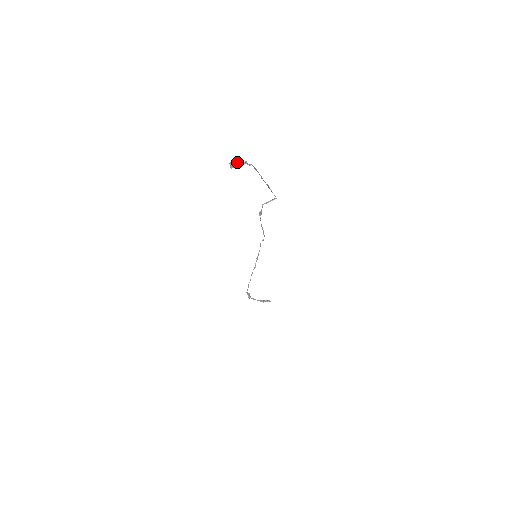
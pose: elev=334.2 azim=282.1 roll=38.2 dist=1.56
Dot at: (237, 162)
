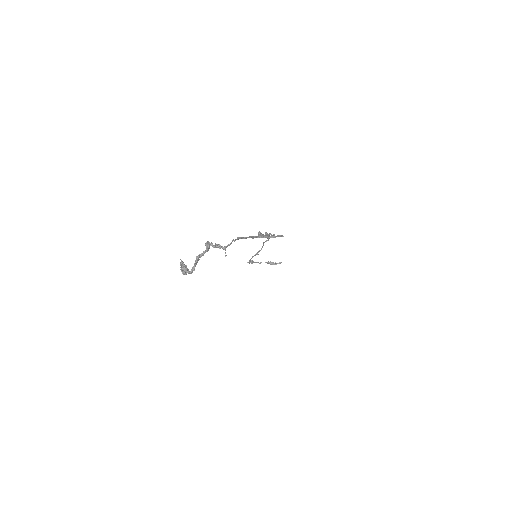
Dot at: (191, 272)
